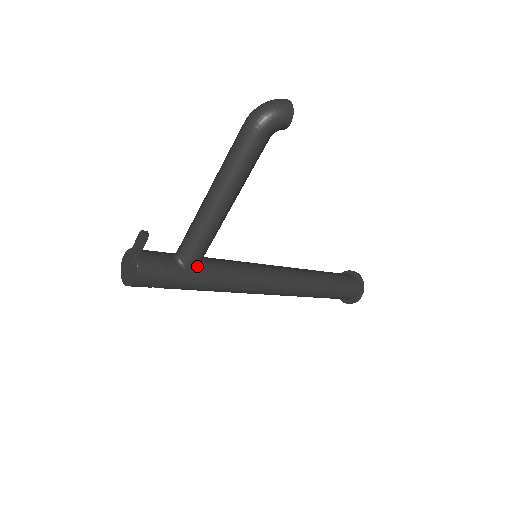
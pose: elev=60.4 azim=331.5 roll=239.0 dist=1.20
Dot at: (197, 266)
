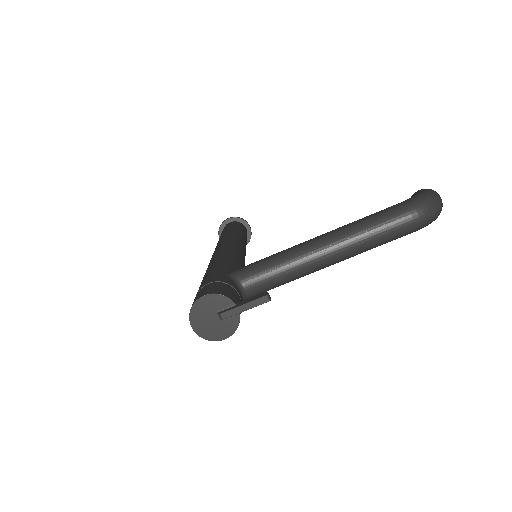
Dot at: occluded
